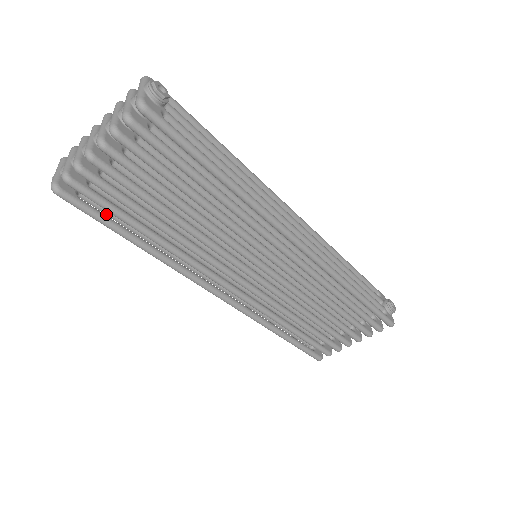
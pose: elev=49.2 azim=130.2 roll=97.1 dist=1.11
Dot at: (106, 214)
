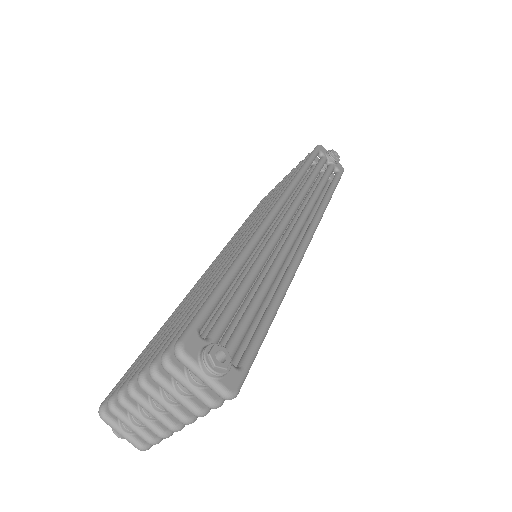
Dot at: occluded
